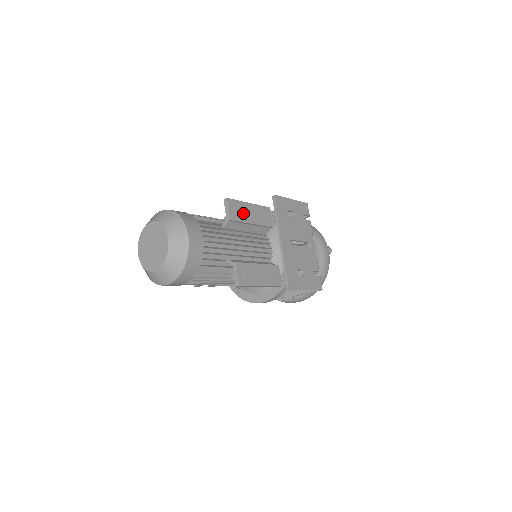
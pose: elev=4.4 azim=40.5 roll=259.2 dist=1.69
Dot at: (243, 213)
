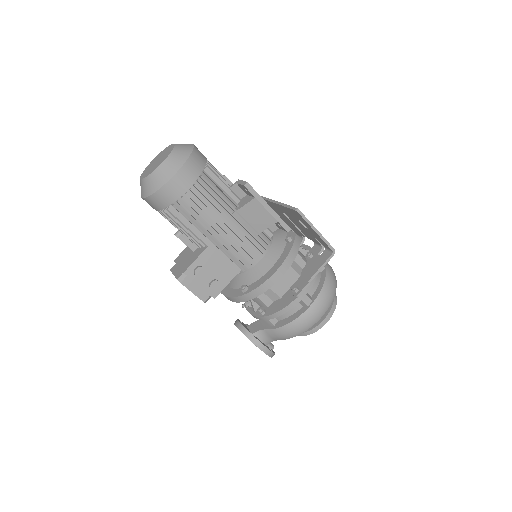
Dot at: occluded
